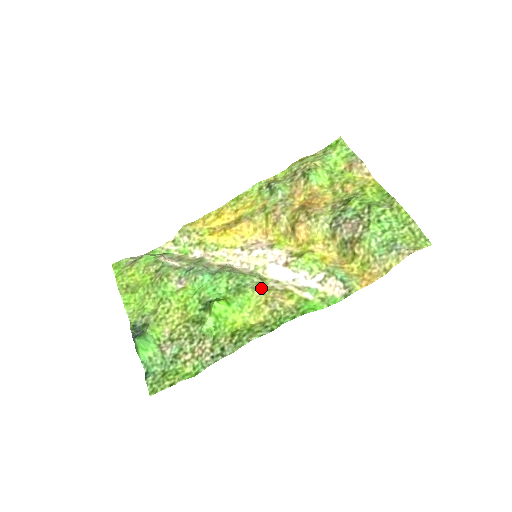
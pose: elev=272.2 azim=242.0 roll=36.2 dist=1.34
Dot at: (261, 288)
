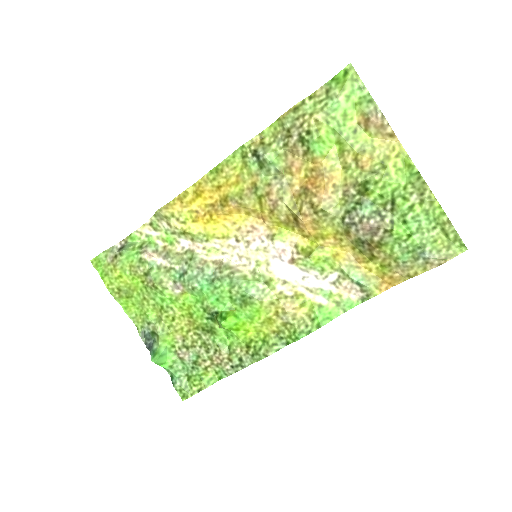
Dot at: (269, 298)
